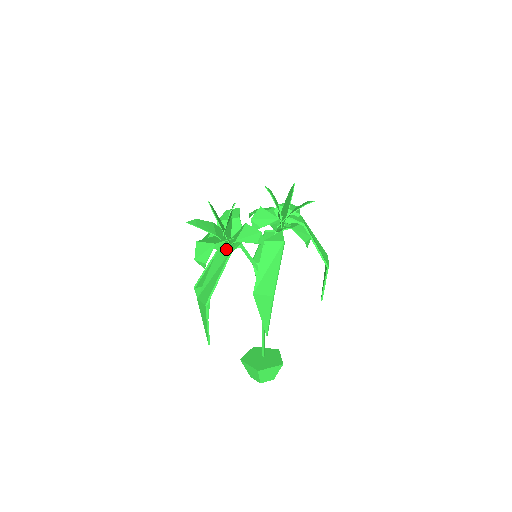
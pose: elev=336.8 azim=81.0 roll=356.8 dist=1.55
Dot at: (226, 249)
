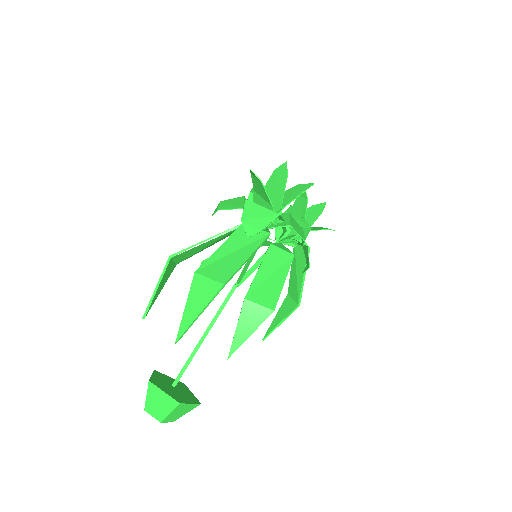
Dot at: occluded
